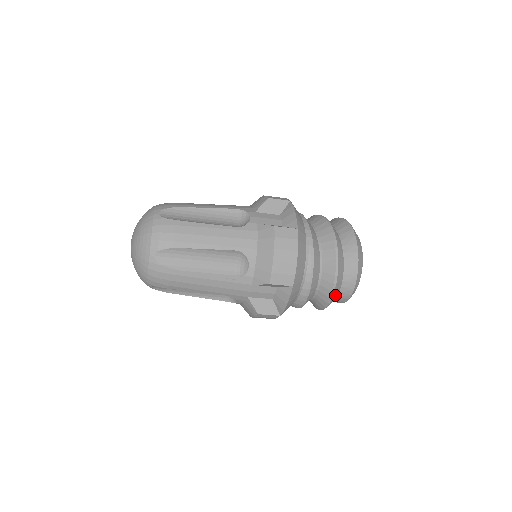
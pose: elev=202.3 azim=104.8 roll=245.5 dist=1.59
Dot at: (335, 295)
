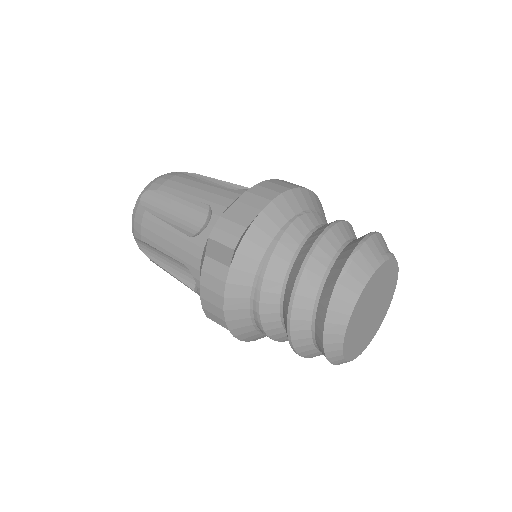
Dot at: (310, 354)
